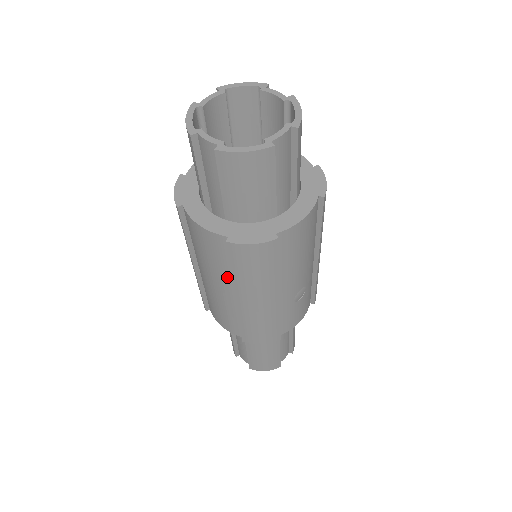
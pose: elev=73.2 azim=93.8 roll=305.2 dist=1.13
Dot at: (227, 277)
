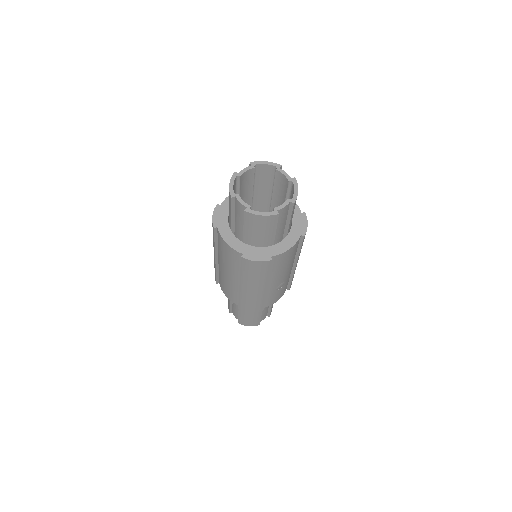
Dot at: (237, 272)
